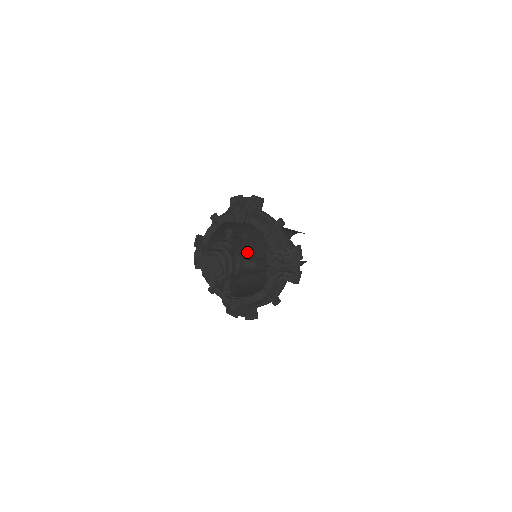
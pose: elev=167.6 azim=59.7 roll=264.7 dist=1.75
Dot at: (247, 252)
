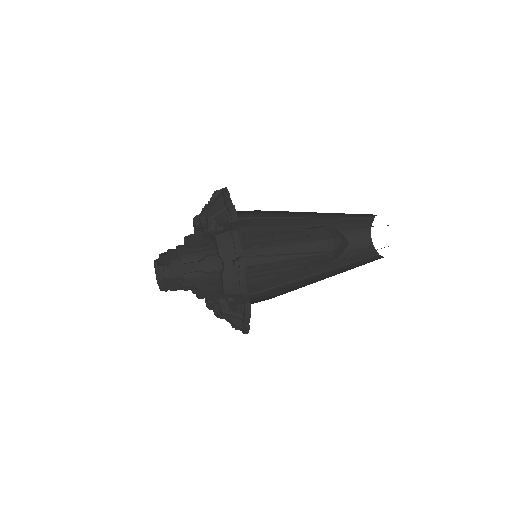
Dot at: occluded
